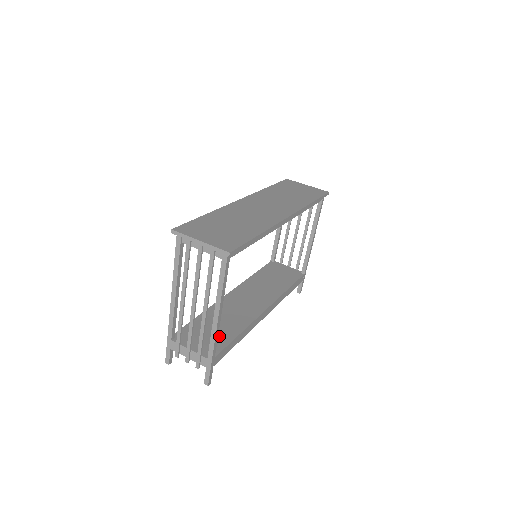
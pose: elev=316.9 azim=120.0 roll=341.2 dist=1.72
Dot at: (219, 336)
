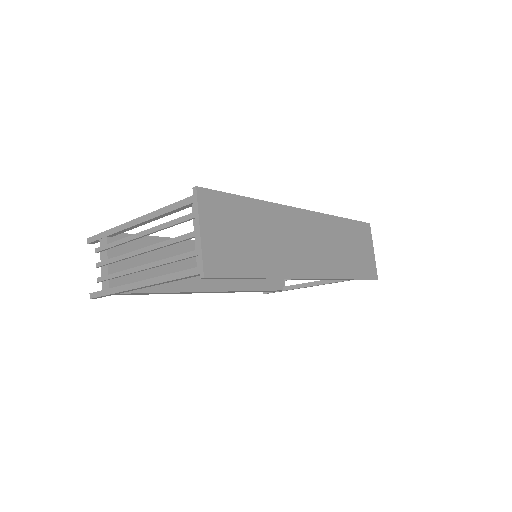
Dot at: (146, 276)
